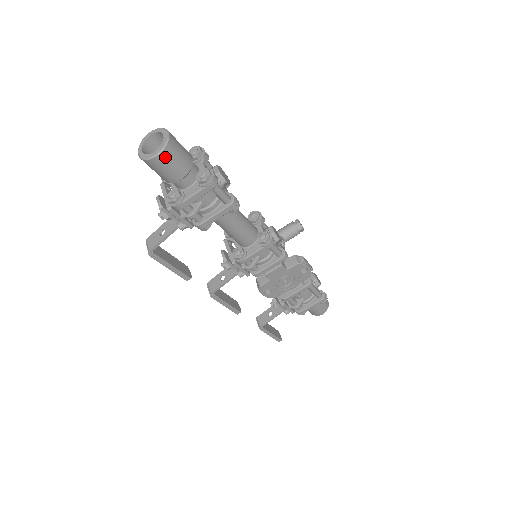
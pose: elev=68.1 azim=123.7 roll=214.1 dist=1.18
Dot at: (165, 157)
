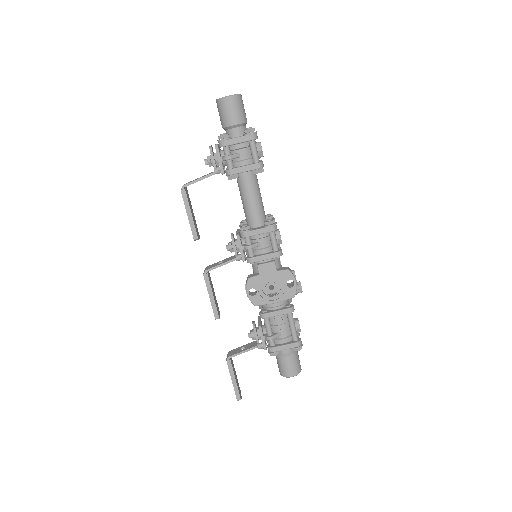
Dot at: (232, 101)
